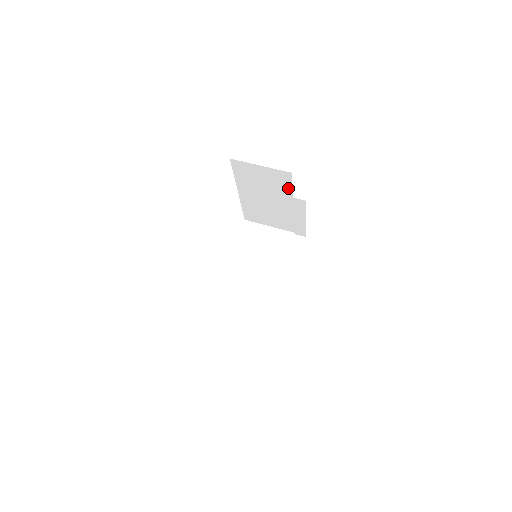
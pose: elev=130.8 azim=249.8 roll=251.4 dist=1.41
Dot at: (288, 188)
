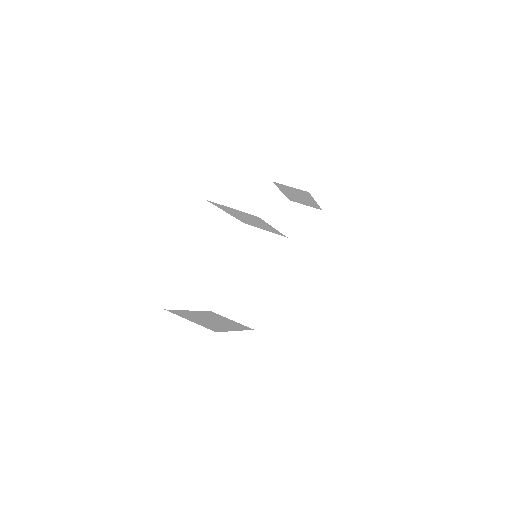
Dot at: (263, 221)
